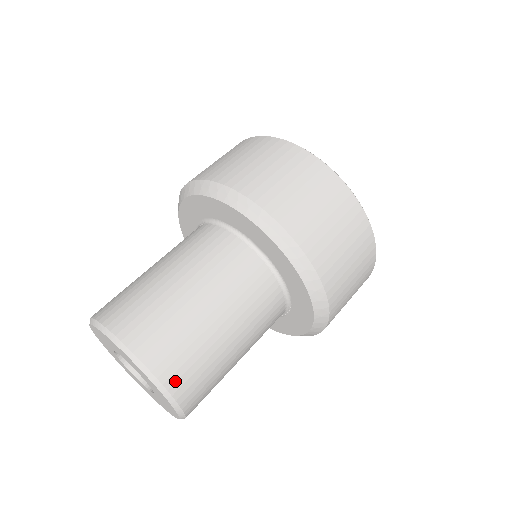
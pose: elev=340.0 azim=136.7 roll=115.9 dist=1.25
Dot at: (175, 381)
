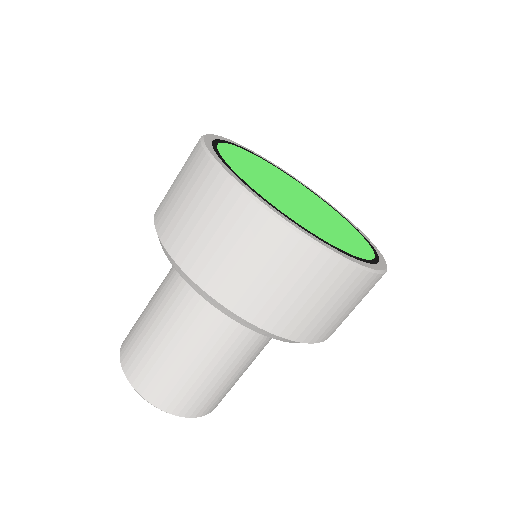
Dot at: (212, 408)
